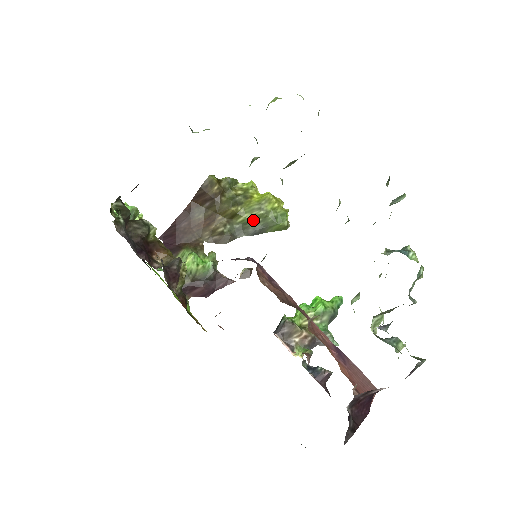
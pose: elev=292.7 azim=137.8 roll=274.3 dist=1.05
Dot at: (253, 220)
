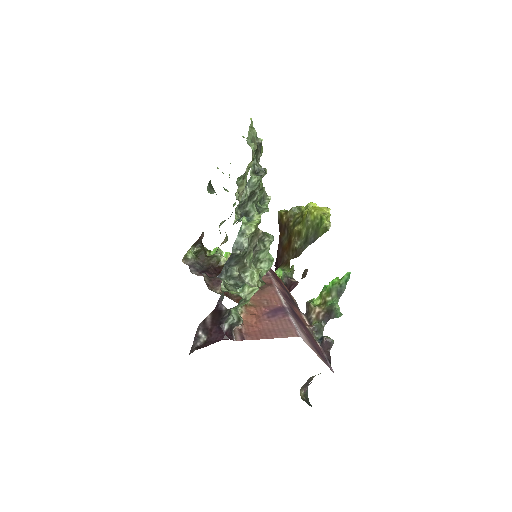
Dot at: (308, 232)
